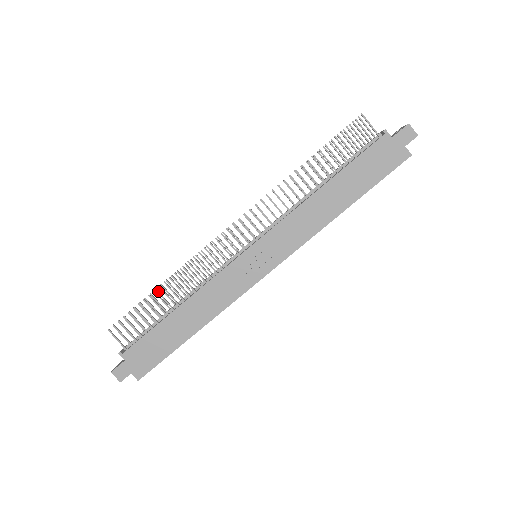
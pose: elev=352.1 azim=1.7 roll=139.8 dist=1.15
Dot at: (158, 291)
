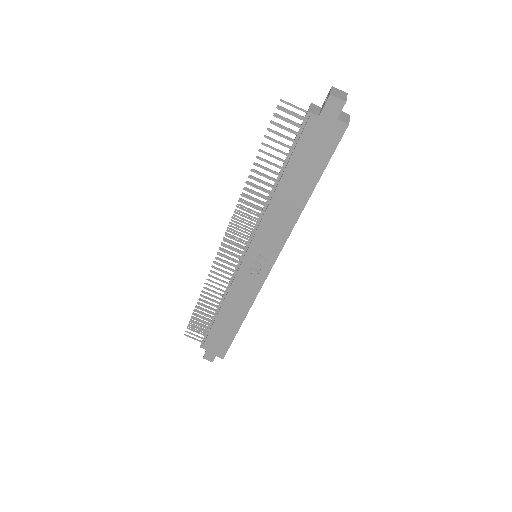
Dot at: (199, 304)
